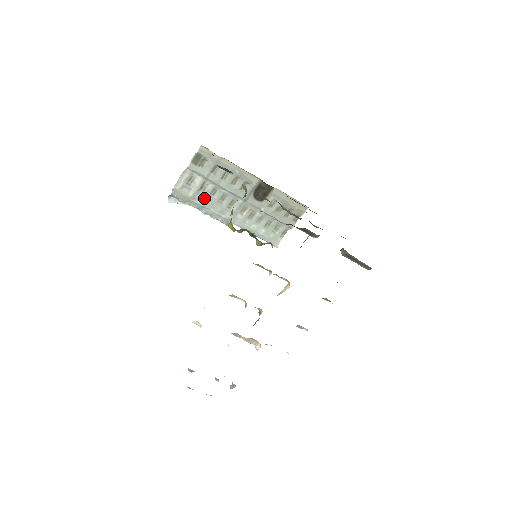
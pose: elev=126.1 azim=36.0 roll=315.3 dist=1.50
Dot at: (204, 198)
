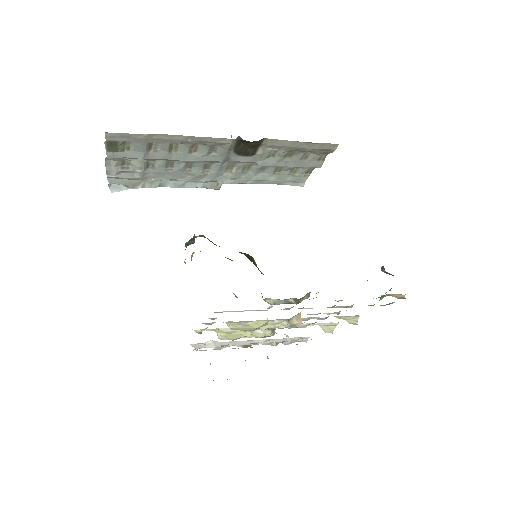
Dot at: (160, 173)
